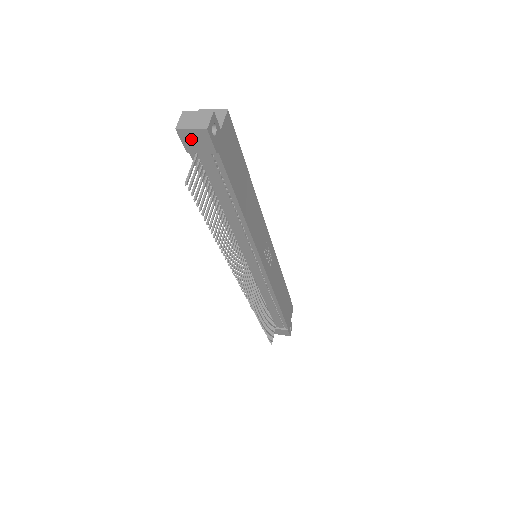
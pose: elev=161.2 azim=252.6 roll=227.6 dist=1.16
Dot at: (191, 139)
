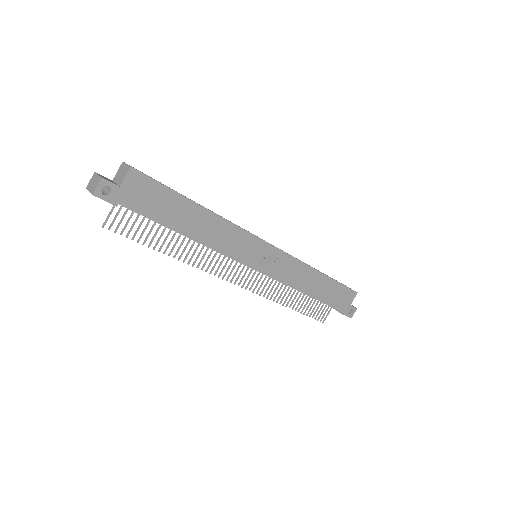
Dot at: occluded
